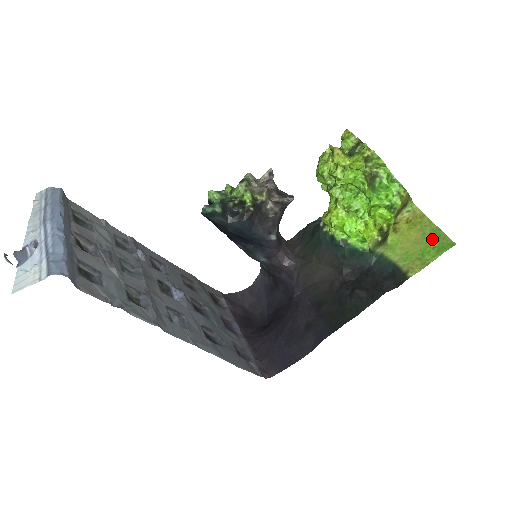
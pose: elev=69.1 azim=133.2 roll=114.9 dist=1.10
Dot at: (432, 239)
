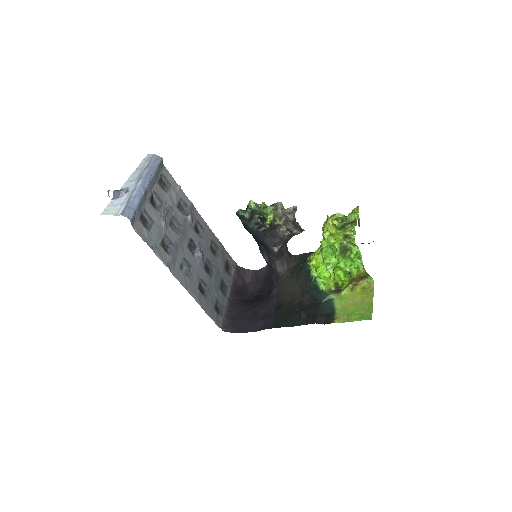
Dot at: (364, 308)
